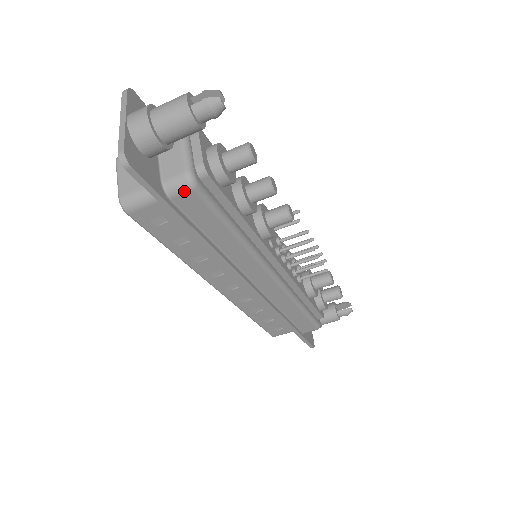
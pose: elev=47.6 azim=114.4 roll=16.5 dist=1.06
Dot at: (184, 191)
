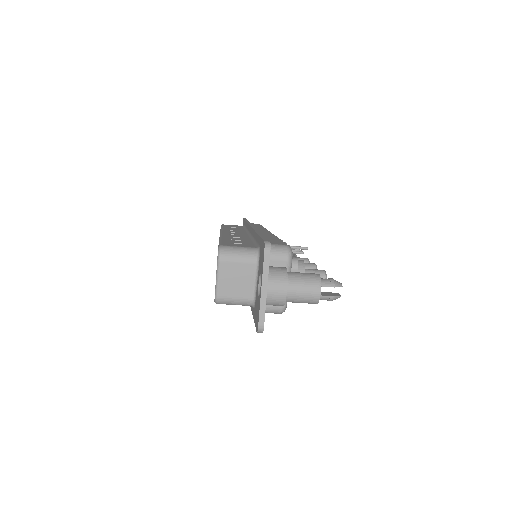
Dot at: occluded
